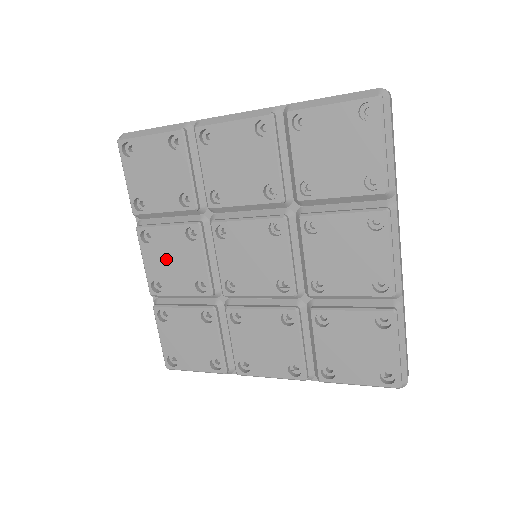
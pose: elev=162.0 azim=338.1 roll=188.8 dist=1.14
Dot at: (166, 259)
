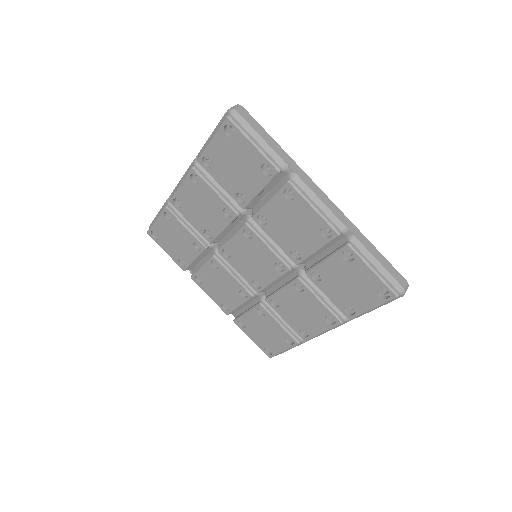
Dot at: (216, 288)
